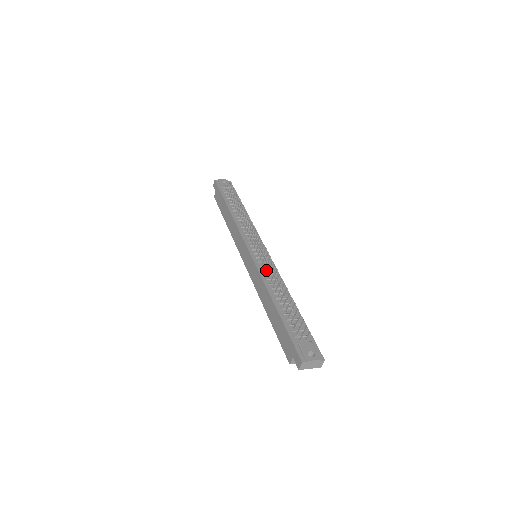
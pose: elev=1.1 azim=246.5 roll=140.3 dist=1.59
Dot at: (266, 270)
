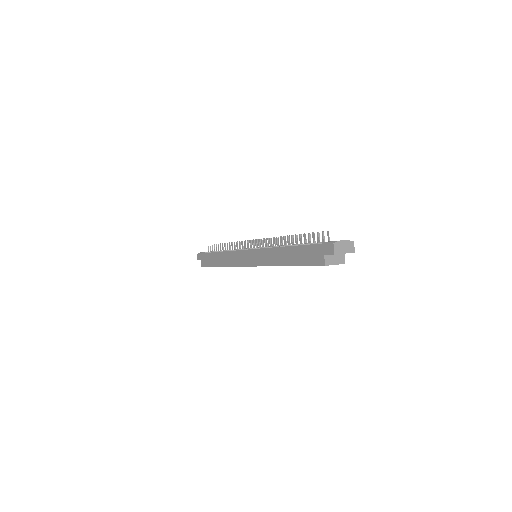
Dot at: occluded
